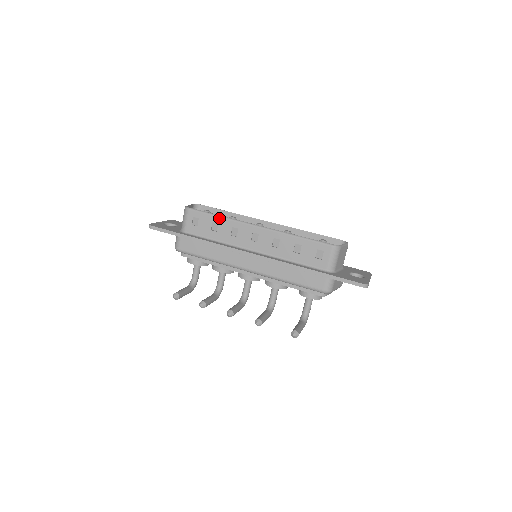
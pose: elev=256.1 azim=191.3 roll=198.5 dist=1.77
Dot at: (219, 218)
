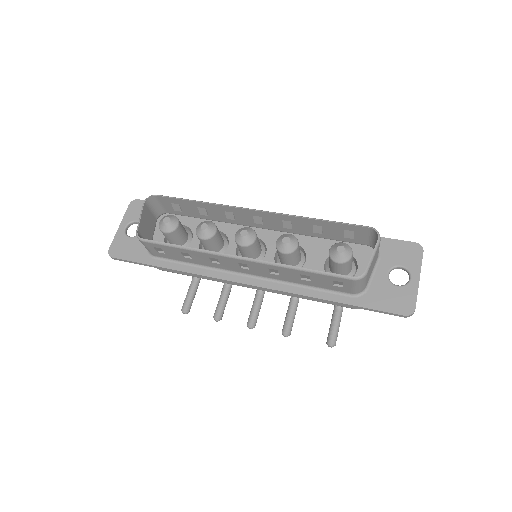
Dot at: (186, 250)
